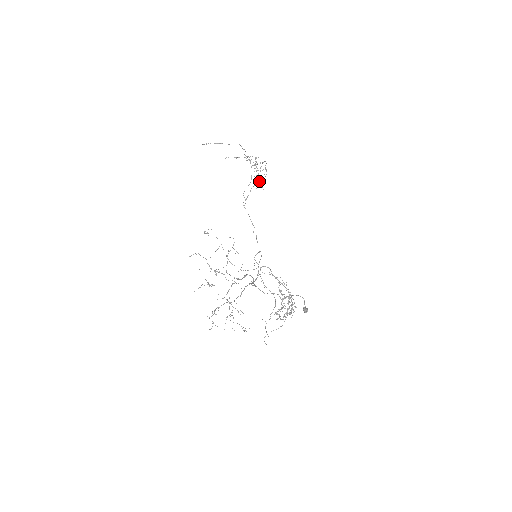
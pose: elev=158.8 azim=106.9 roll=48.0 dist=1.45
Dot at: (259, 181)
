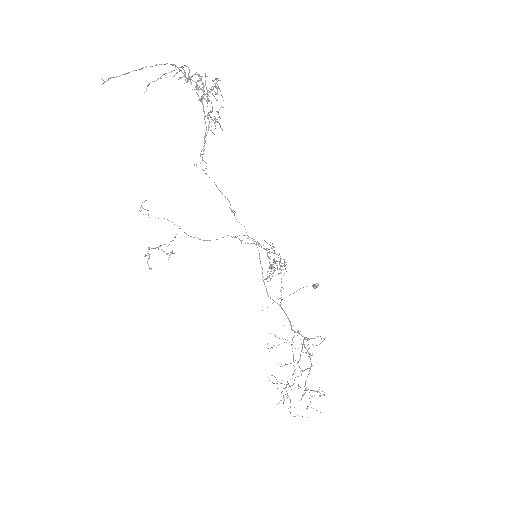
Dot at: (214, 119)
